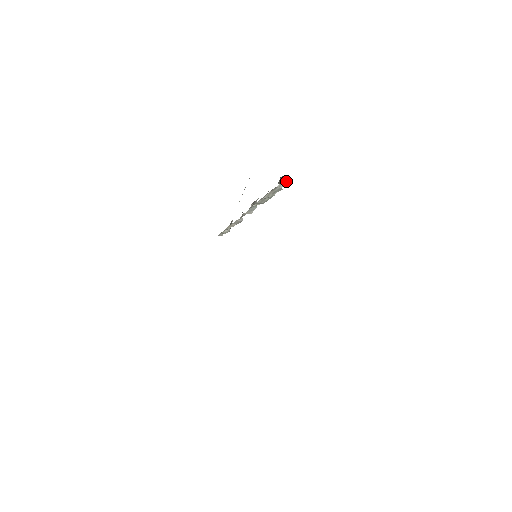
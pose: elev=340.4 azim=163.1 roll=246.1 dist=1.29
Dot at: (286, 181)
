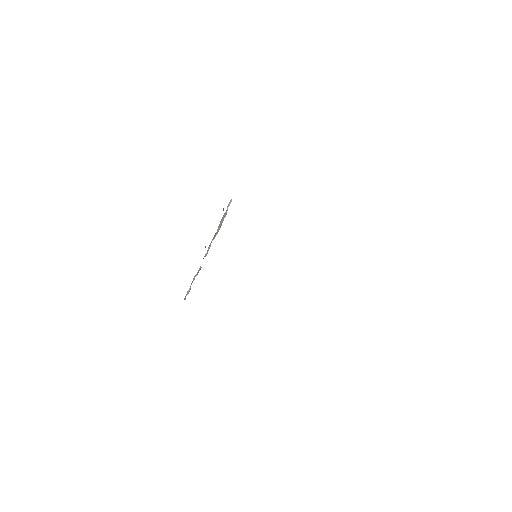
Dot at: (230, 203)
